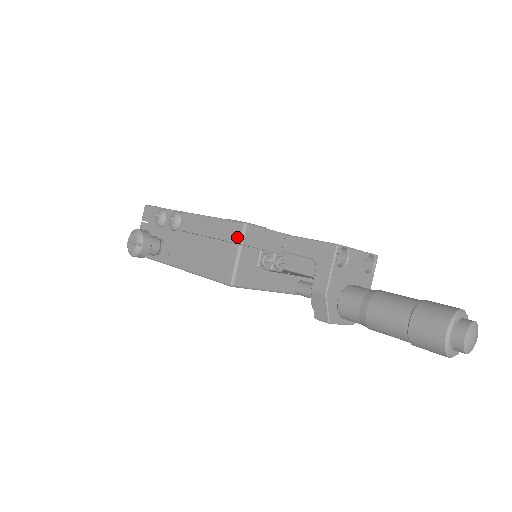
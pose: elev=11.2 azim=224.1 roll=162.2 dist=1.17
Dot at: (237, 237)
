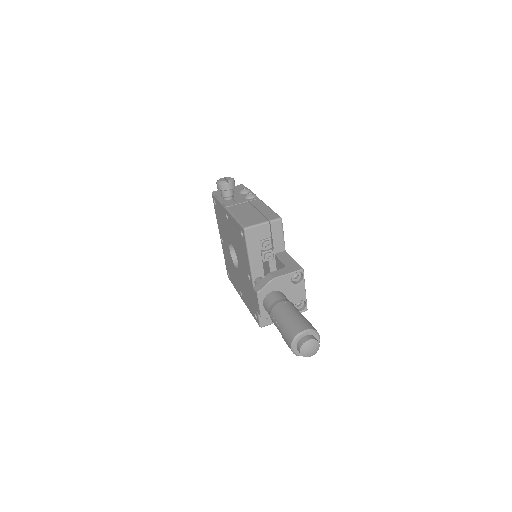
Dot at: (271, 218)
